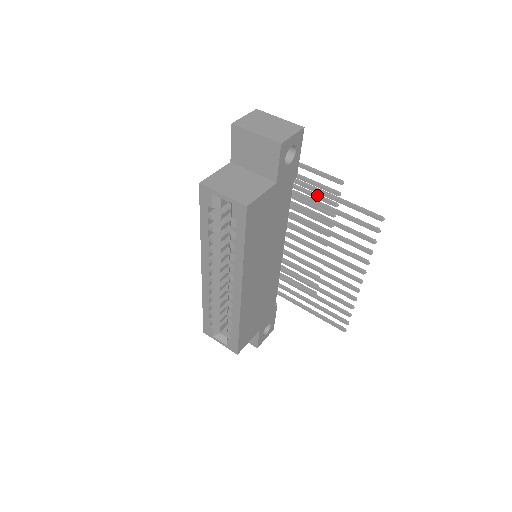
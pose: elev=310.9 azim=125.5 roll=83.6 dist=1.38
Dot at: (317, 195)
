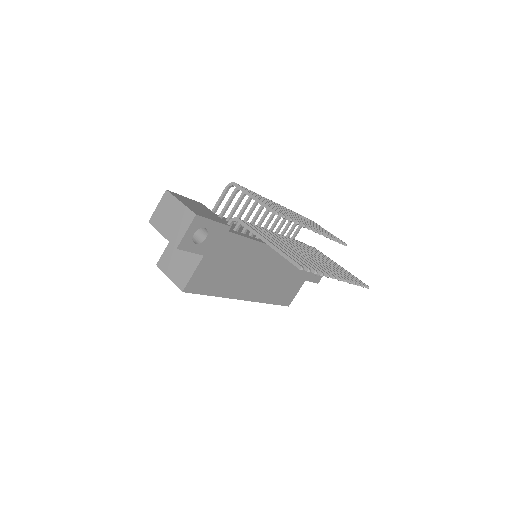
Dot at: occluded
